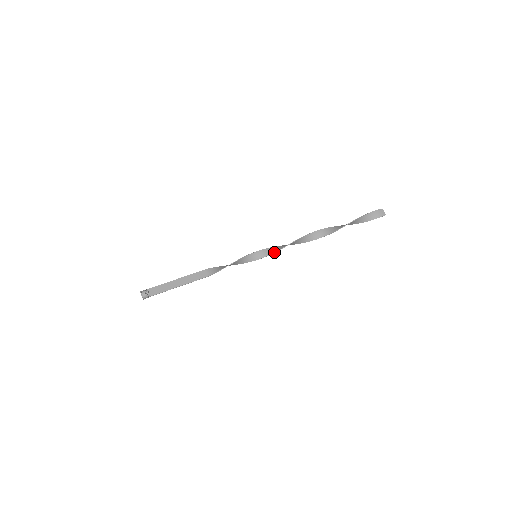
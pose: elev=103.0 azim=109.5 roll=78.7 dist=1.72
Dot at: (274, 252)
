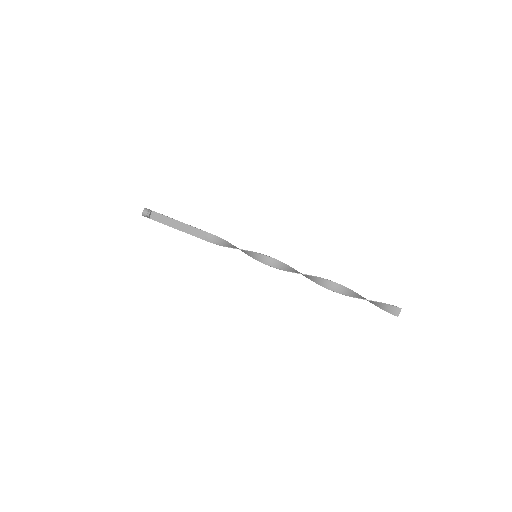
Dot at: (272, 266)
